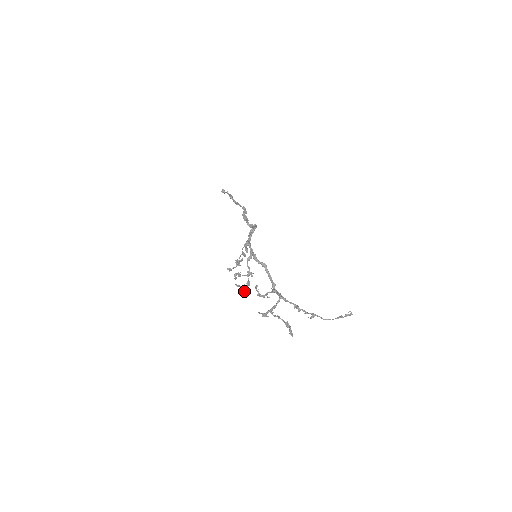
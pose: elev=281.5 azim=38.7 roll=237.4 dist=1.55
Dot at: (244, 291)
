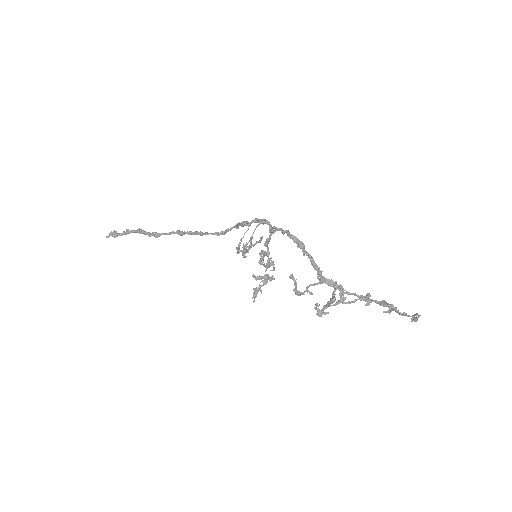
Dot at: (255, 297)
